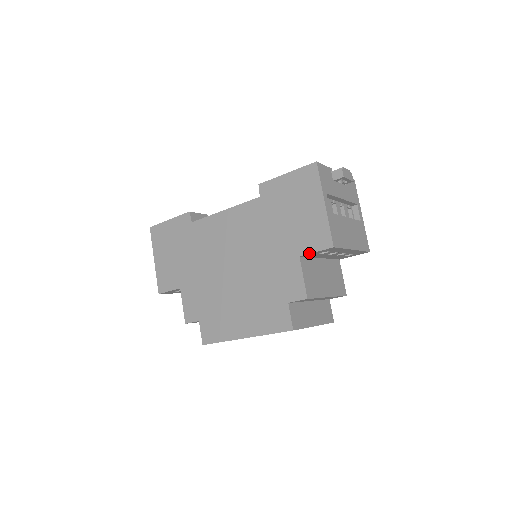
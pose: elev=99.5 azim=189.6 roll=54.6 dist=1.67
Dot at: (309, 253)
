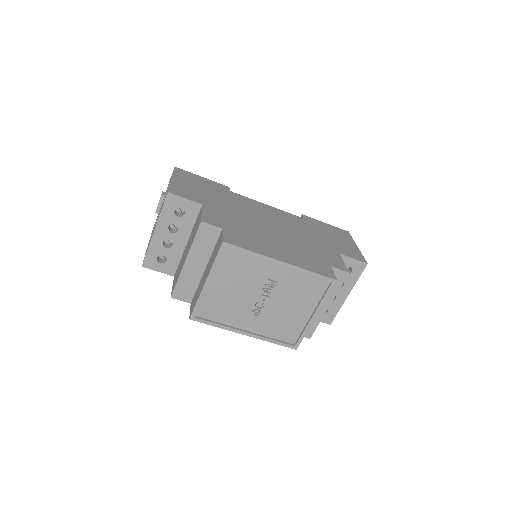
Dot at: (348, 256)
